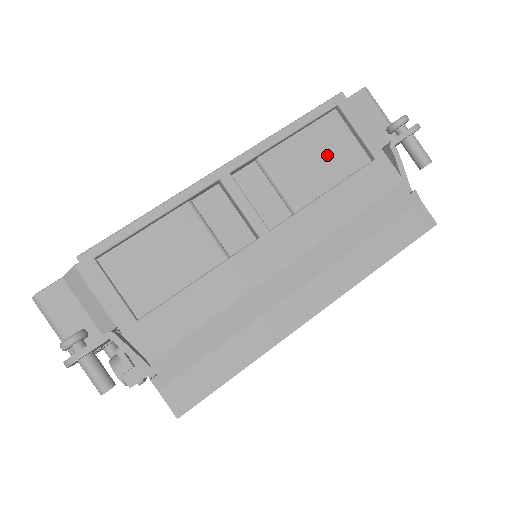
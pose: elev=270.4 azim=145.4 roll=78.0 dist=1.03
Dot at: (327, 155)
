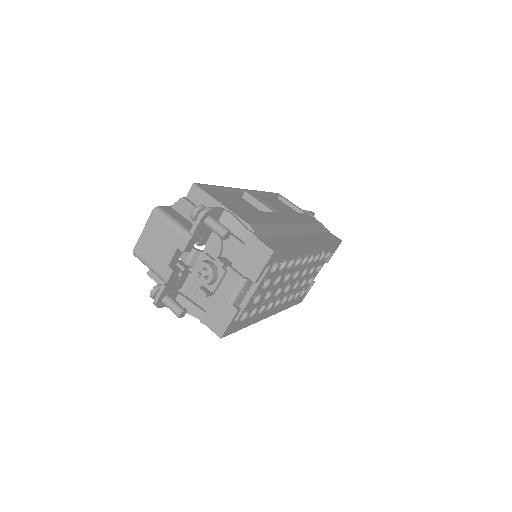
Dot at: (283, 207)
